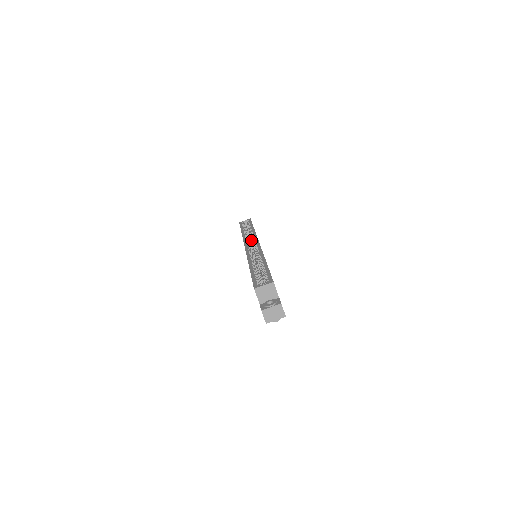
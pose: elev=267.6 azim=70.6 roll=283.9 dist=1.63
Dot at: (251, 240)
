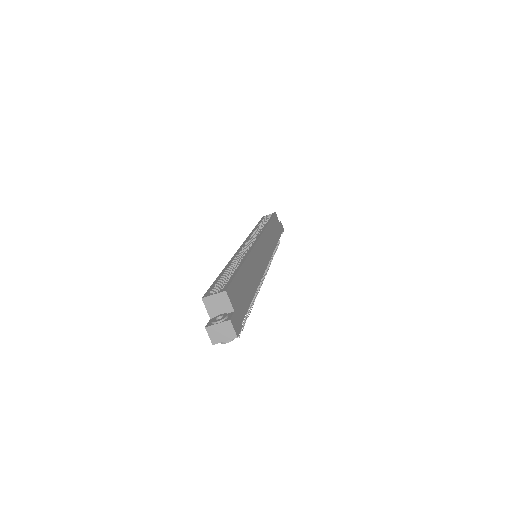
Dot at: occluded
